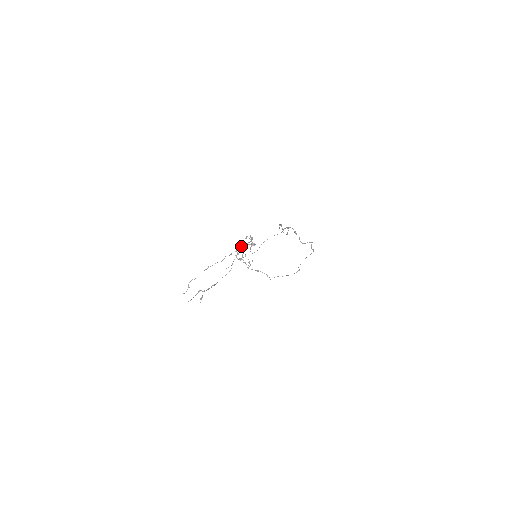
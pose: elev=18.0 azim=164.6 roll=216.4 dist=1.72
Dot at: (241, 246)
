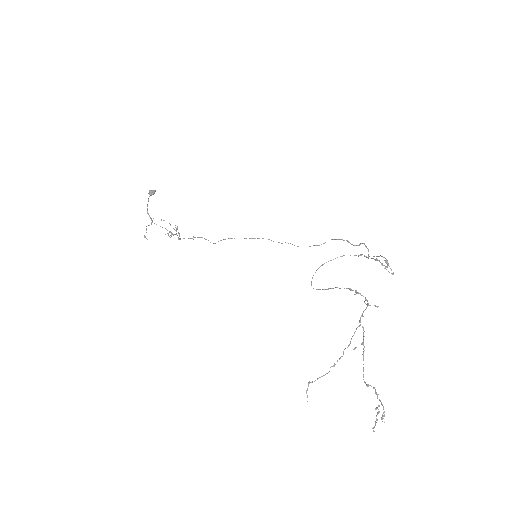
Dot at: (363, 316)
